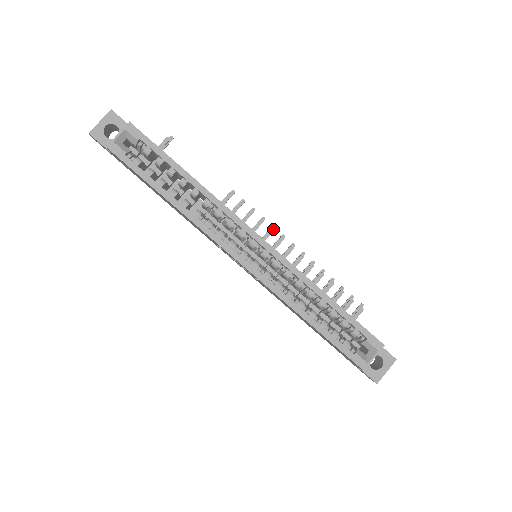
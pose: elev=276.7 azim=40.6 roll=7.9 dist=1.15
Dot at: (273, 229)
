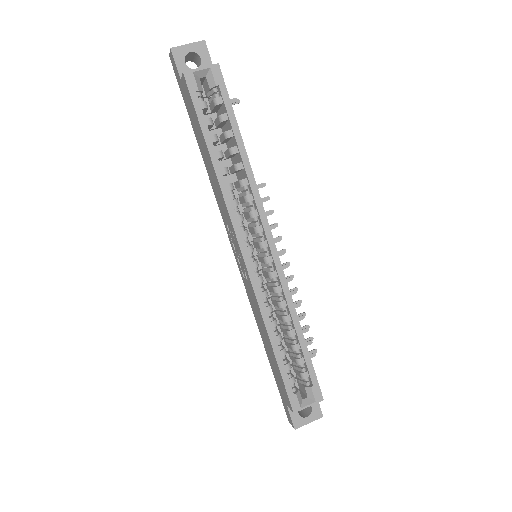
Dot at: (280, 240)
